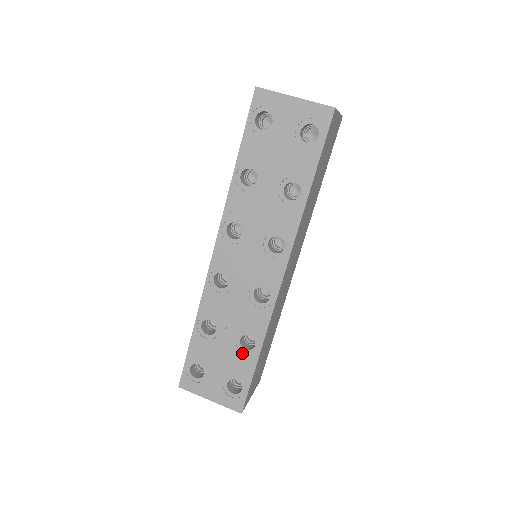
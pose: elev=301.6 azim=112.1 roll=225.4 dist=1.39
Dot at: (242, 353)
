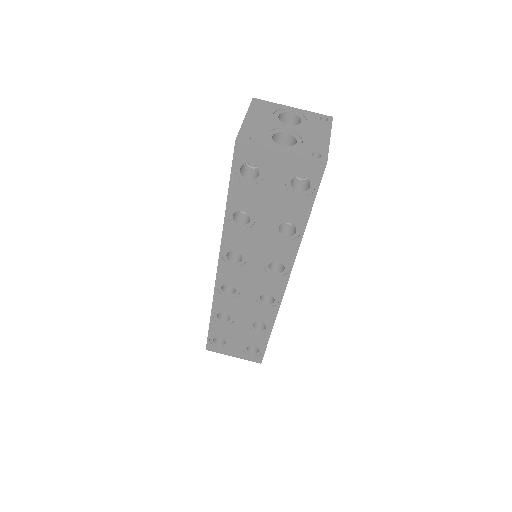
Dot at: (256, 332)
